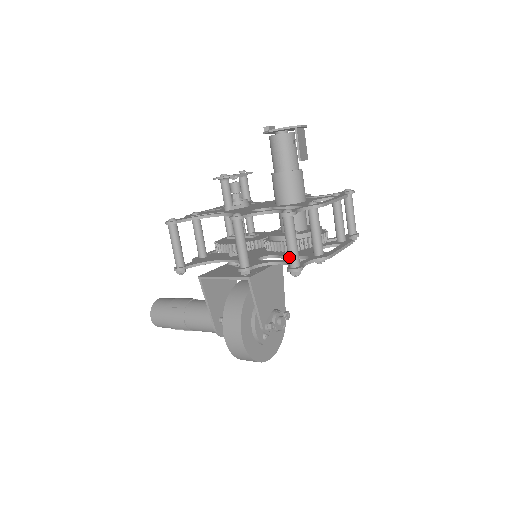
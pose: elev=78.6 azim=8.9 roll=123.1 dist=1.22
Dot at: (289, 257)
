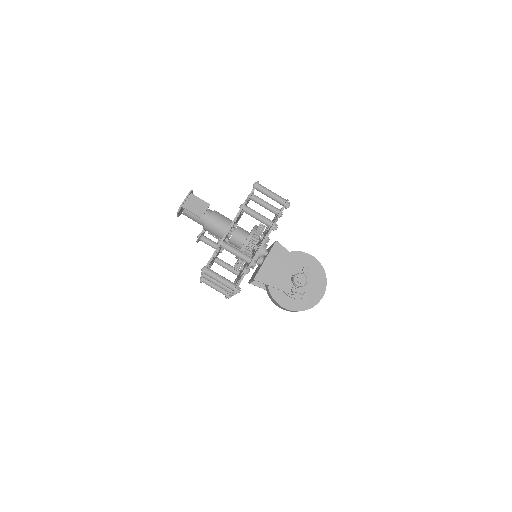
Dot at: (227, 287)
